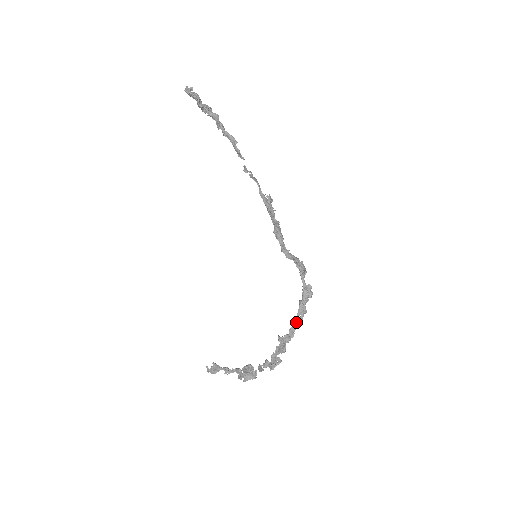
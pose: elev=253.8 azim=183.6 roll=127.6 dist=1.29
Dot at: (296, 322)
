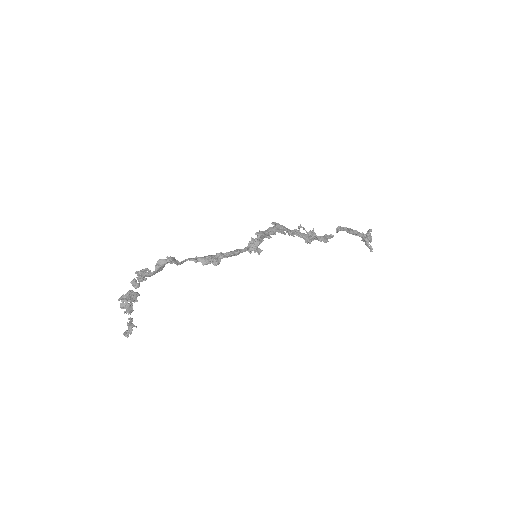
Dot at: (195, 258)
